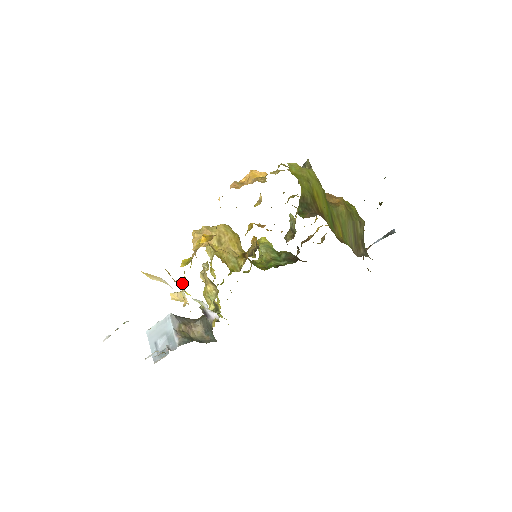
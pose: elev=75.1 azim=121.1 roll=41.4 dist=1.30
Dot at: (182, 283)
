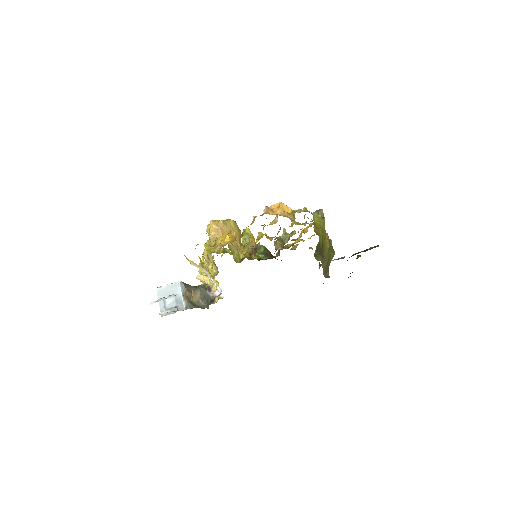
Dot at: occluded
